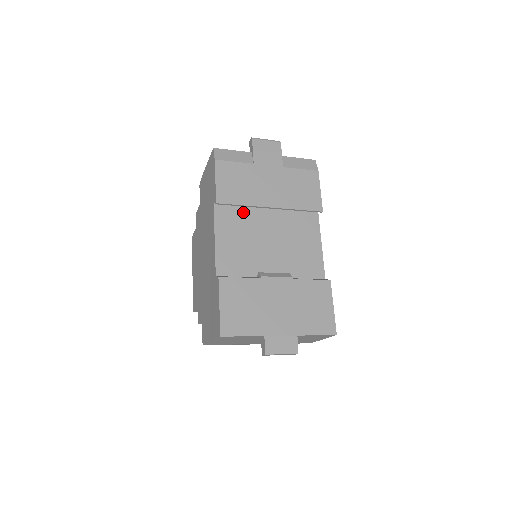
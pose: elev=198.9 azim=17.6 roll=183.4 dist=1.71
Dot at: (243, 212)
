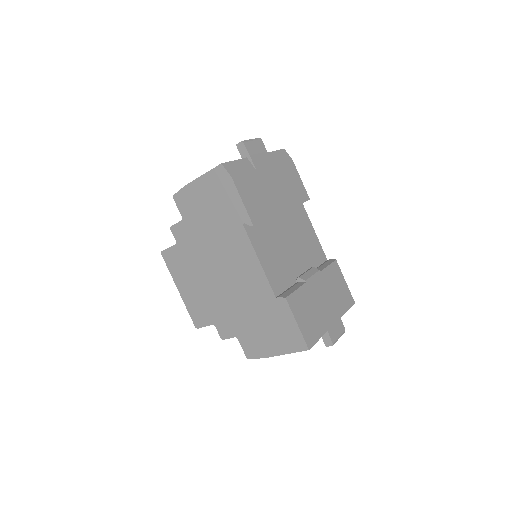
Dot at: (263, 223)
